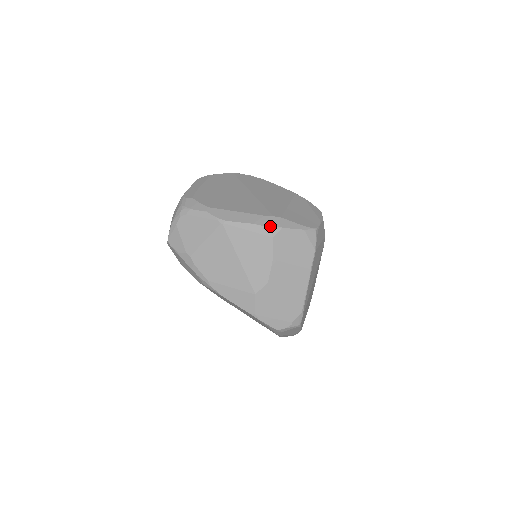
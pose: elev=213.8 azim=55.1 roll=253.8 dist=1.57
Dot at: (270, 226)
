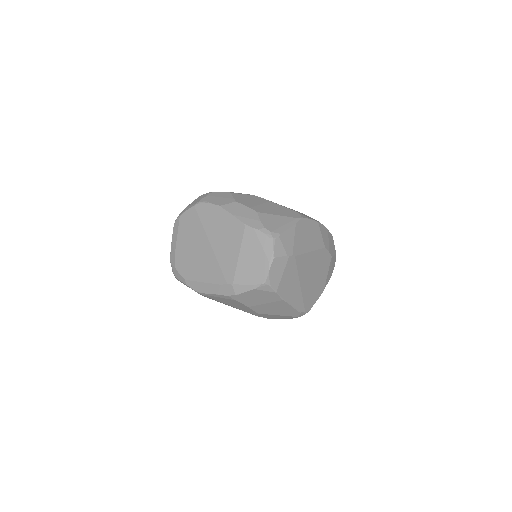
Dot at: (228, 295)
